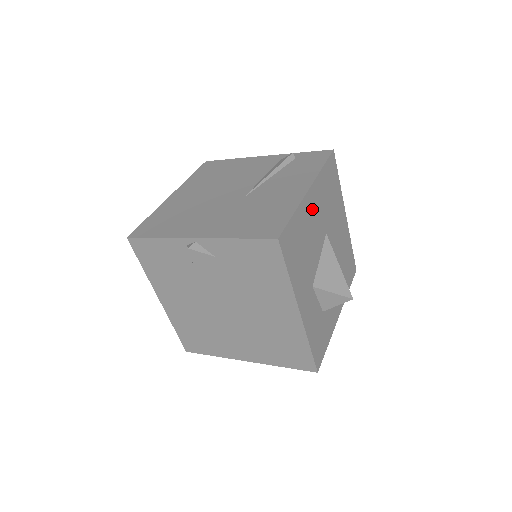
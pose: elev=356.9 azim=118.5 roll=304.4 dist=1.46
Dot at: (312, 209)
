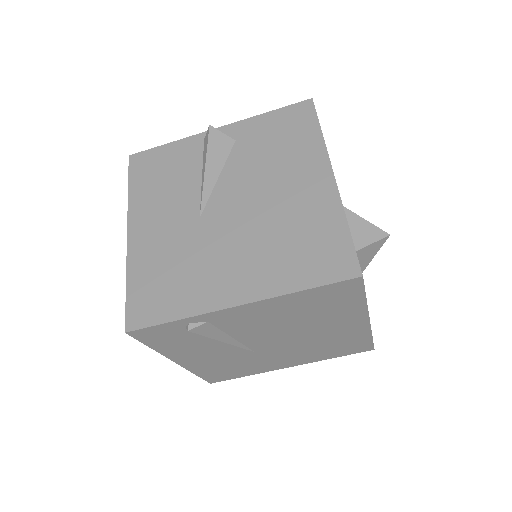
Dot at: occluded
